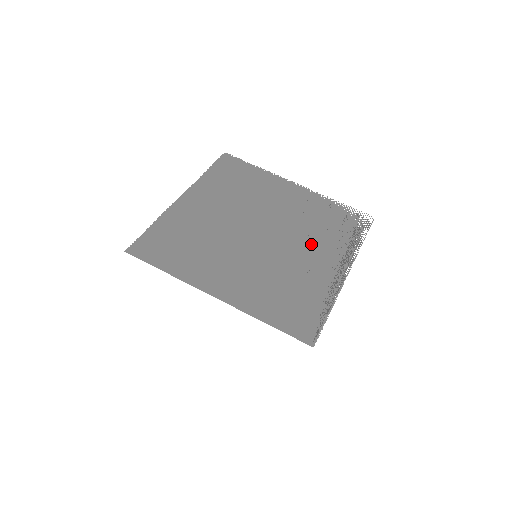
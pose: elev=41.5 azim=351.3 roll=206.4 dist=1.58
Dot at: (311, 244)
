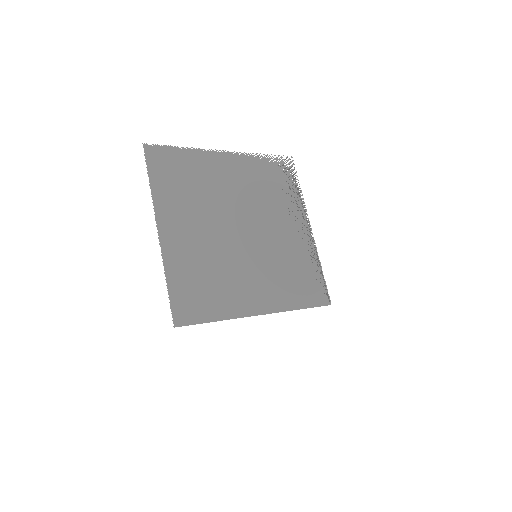
Dot at: (277, 216)
